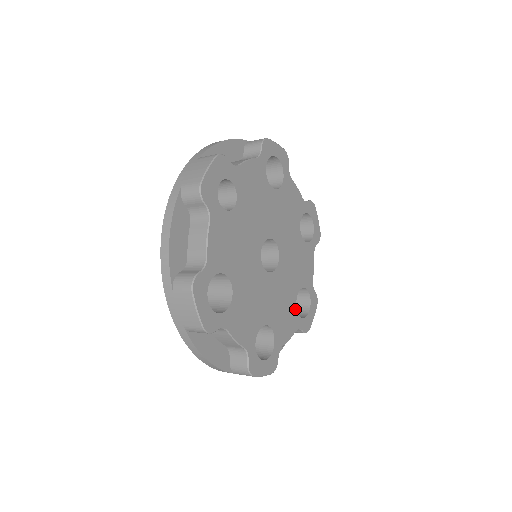
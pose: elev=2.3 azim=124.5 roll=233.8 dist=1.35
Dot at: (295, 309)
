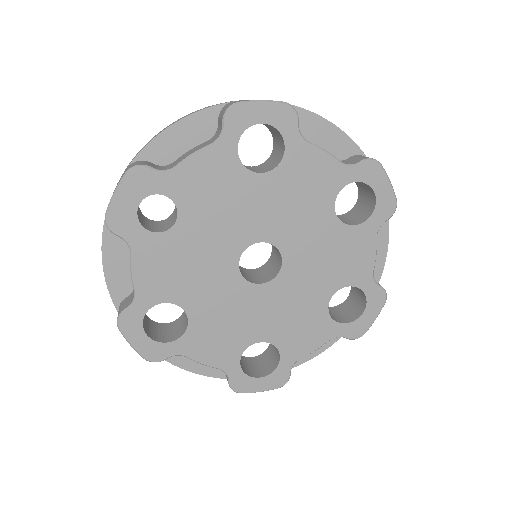
Dot at: (326, 315)
